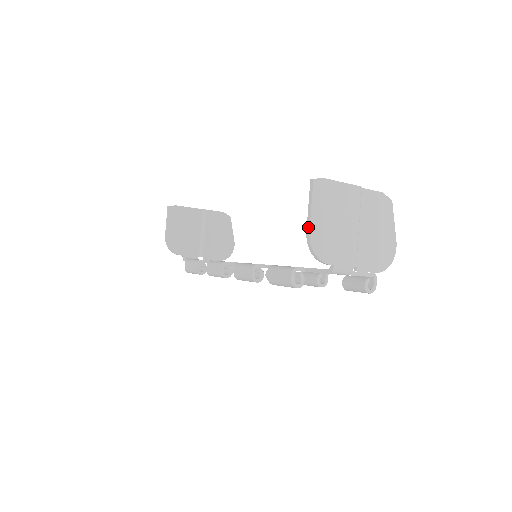
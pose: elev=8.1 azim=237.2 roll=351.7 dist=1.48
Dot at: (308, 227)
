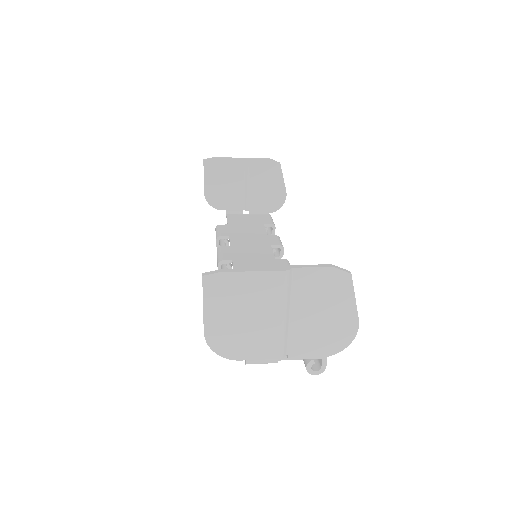
Dot at: occluded
